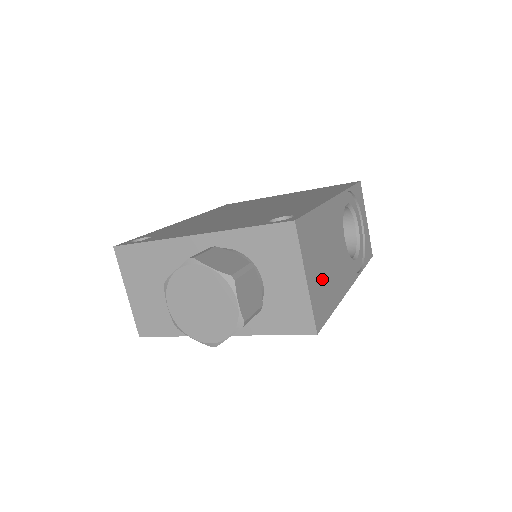
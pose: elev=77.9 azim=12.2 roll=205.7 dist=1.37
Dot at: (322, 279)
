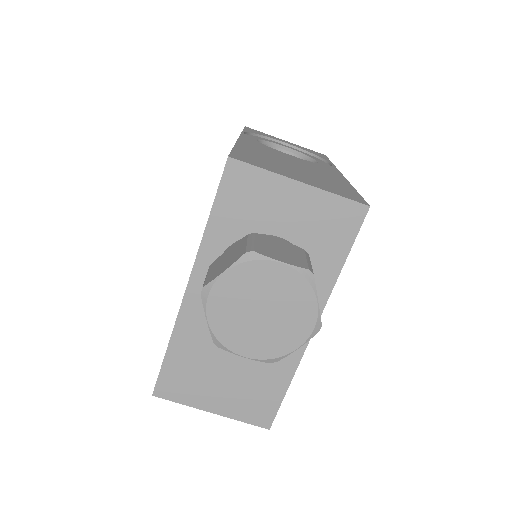
Dot at: (313, 178)
